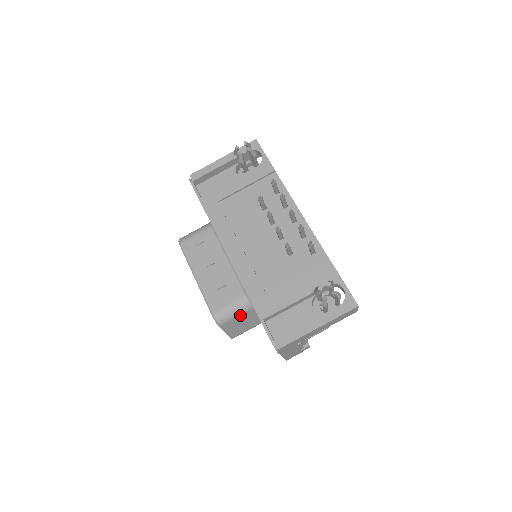
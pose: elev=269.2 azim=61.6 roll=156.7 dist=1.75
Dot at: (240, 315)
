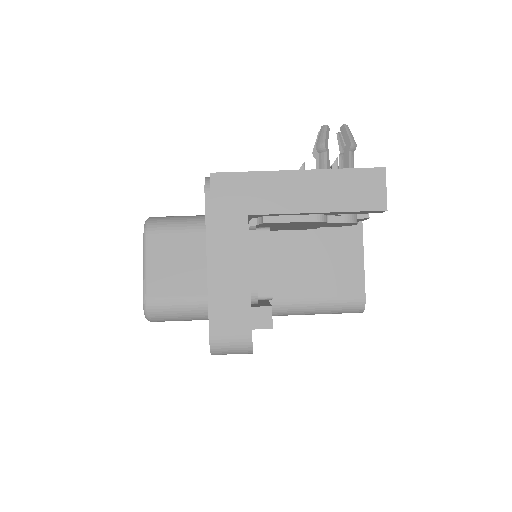
Dot at: (185, 231)
